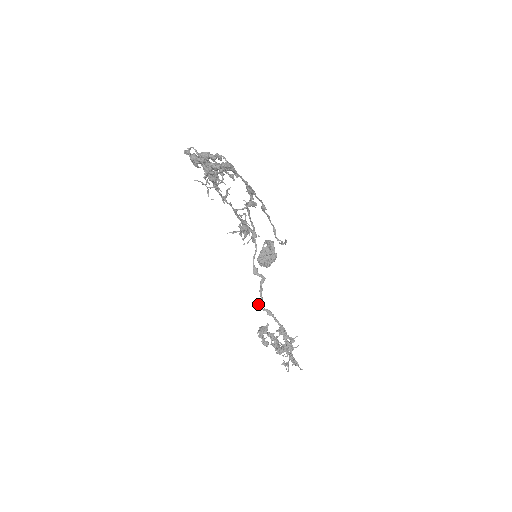
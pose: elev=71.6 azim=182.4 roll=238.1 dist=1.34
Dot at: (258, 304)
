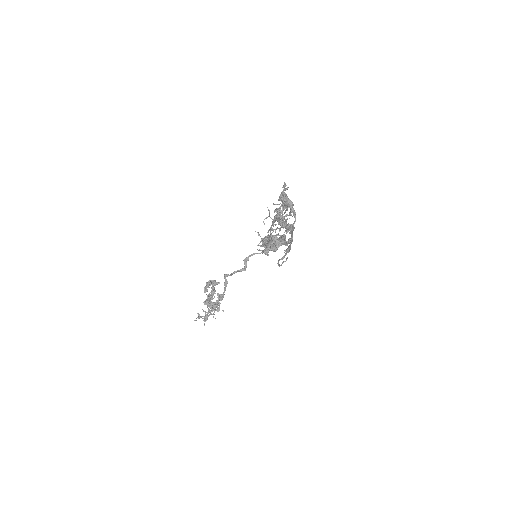
Dot at: (226, 274)
